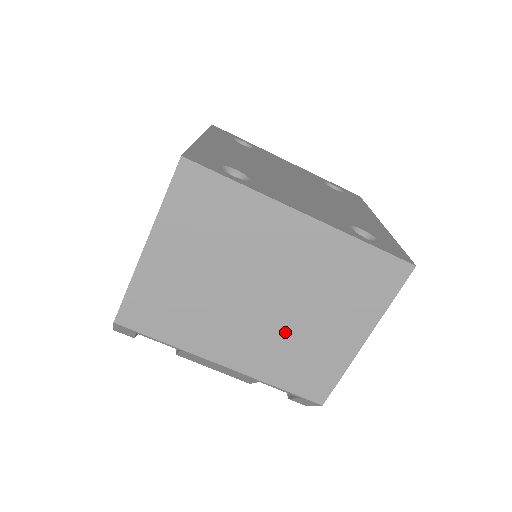
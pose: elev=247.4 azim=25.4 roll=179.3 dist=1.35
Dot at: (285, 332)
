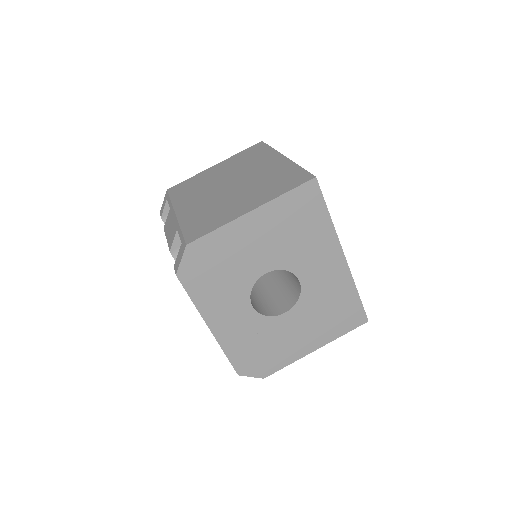
Dot at: (220, 201)
